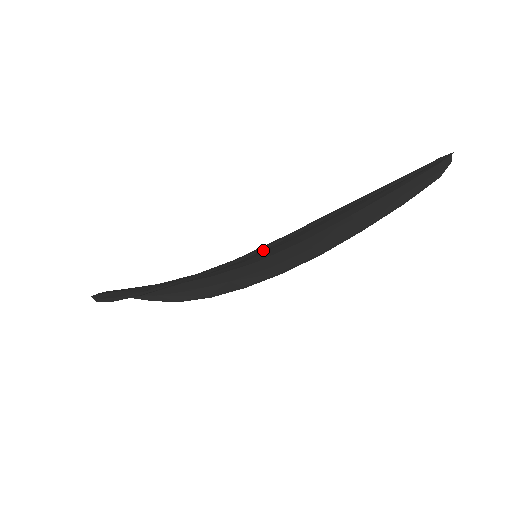
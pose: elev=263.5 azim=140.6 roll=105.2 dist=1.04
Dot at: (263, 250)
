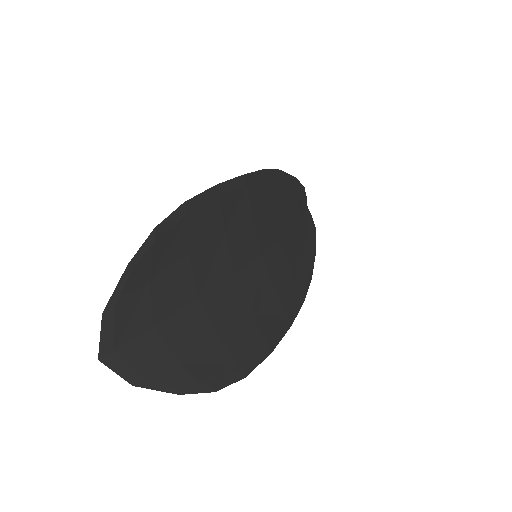
Dot at: (258, 187)
